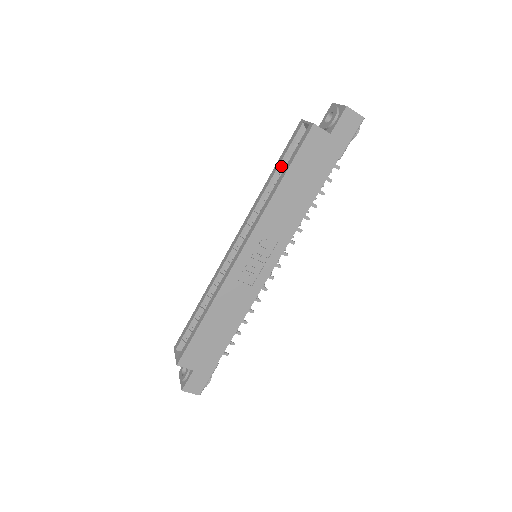
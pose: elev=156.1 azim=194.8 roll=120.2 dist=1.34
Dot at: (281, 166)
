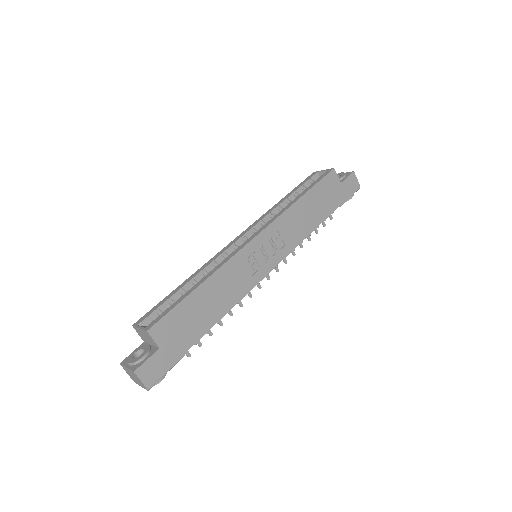
Dot at: (295, 194)
